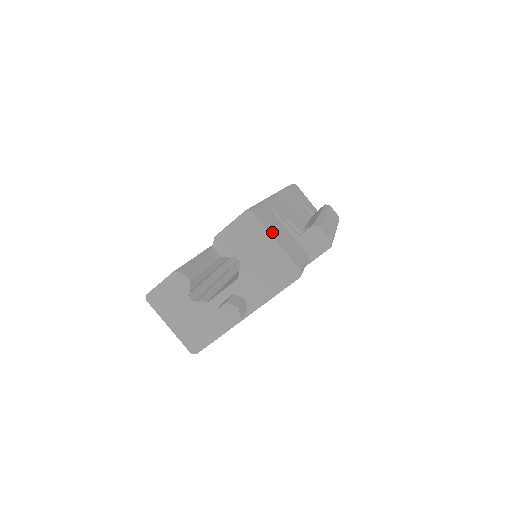
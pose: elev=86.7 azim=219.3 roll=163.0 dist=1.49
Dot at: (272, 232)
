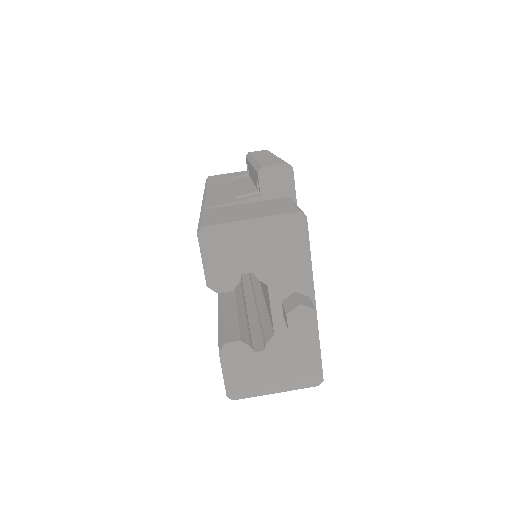
Dot at: (238, 218)
